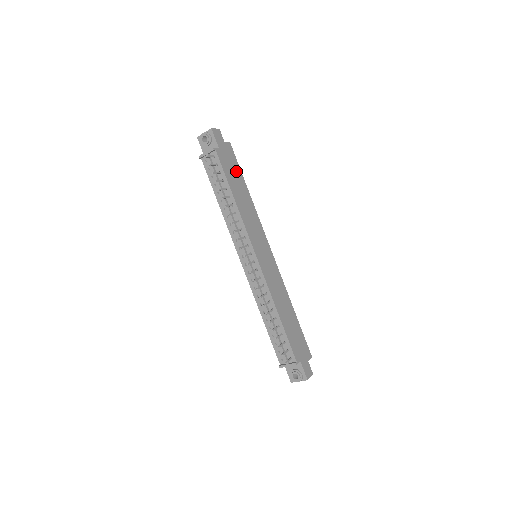
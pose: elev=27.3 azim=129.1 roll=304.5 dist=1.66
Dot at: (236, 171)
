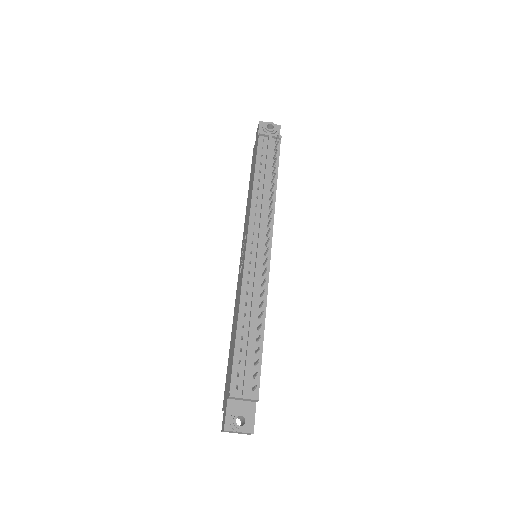
Dot at: occluded
